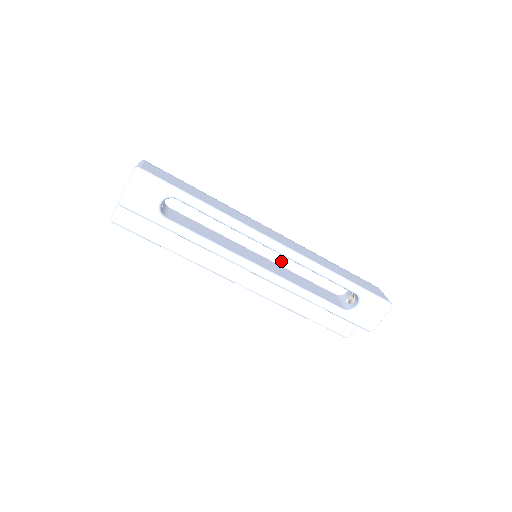
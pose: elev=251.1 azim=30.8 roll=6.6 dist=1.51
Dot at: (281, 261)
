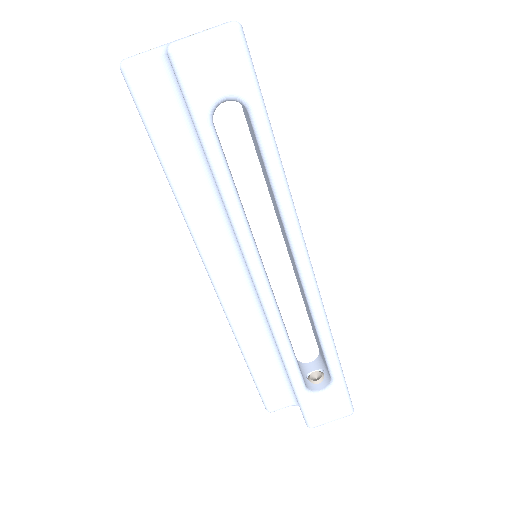
Dot at: (276, 282)
